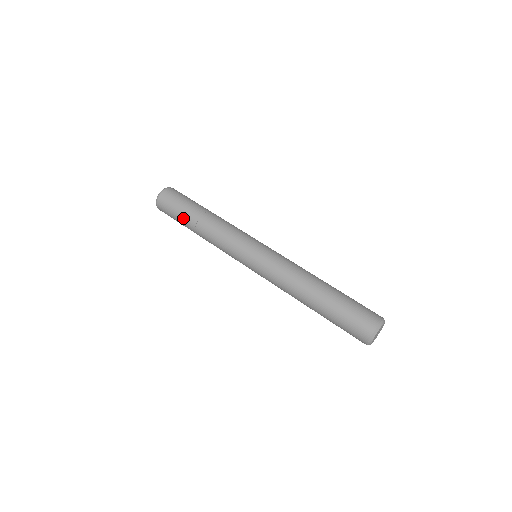
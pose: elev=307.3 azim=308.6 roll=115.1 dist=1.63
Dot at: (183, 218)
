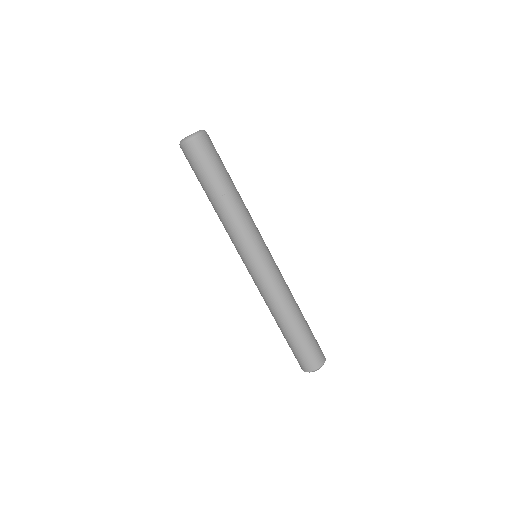
Dot at: (202, 184)
